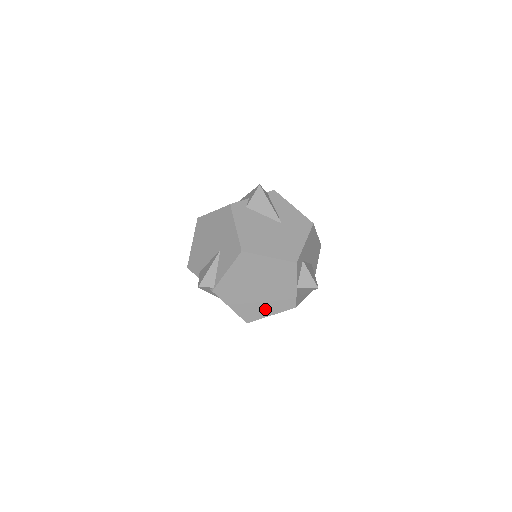
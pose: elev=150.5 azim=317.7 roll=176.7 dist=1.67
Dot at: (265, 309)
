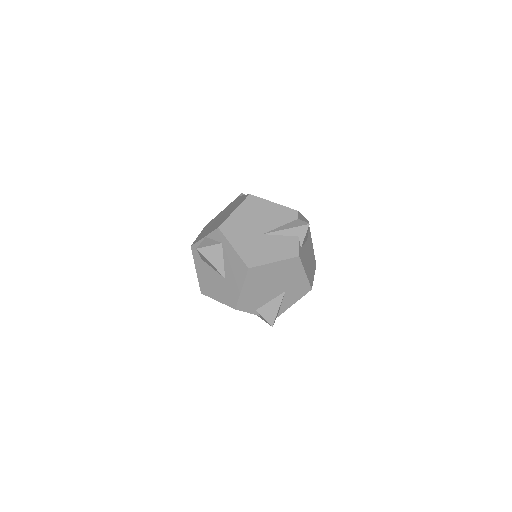
Dot at: occluded
